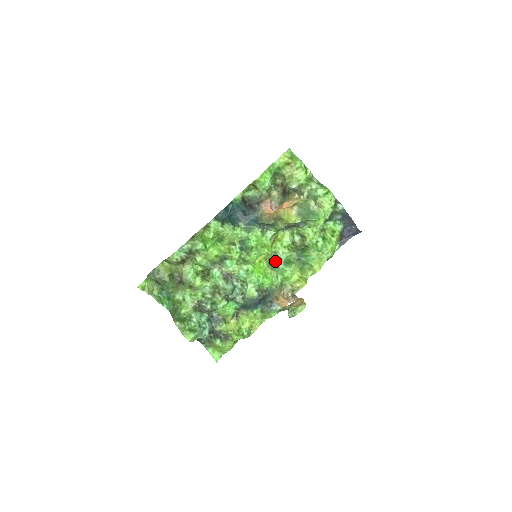
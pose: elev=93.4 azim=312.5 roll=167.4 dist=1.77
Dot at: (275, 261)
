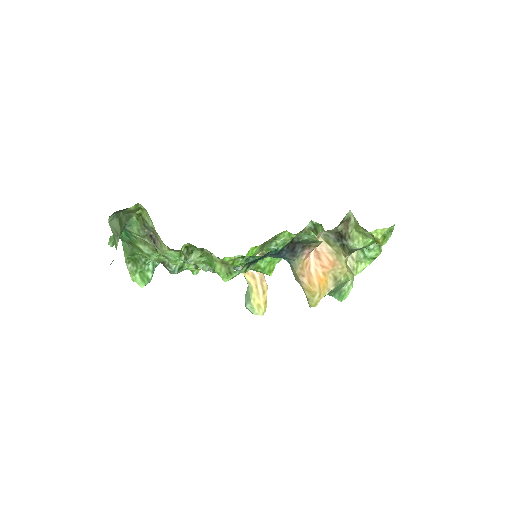
Dot at: (270, 242)
